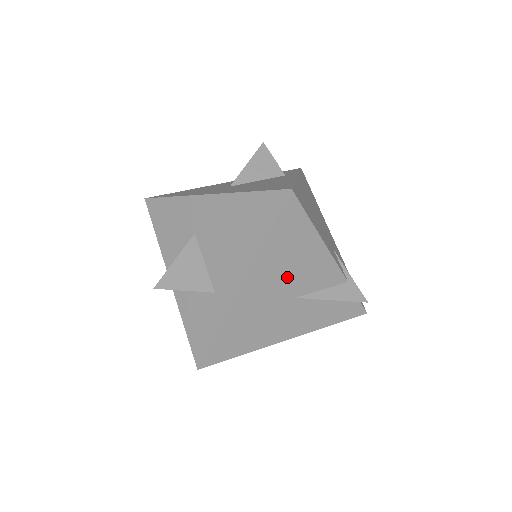
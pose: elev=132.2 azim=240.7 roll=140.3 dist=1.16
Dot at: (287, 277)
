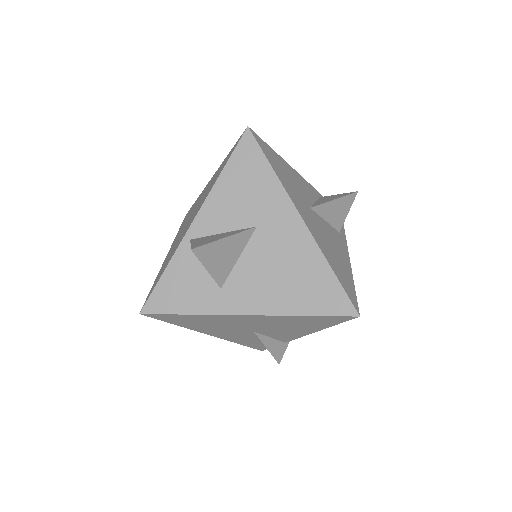
Dot at: (272, 327)
